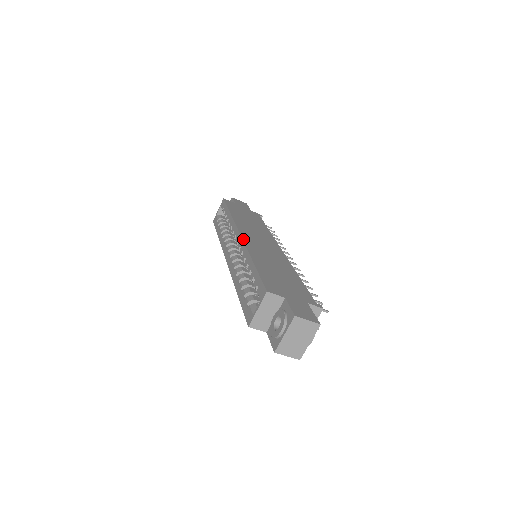
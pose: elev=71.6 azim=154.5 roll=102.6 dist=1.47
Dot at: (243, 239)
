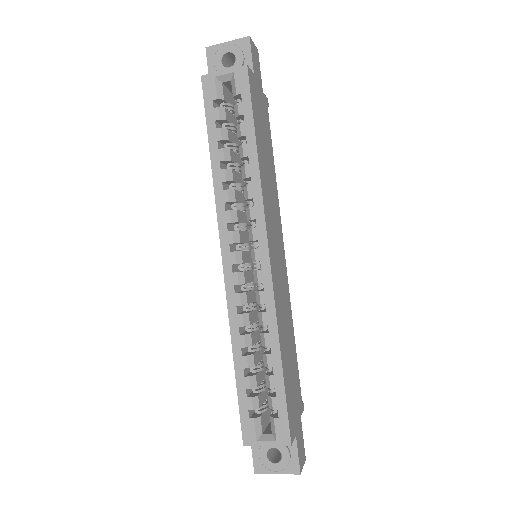
Dot at: (273, 278)
